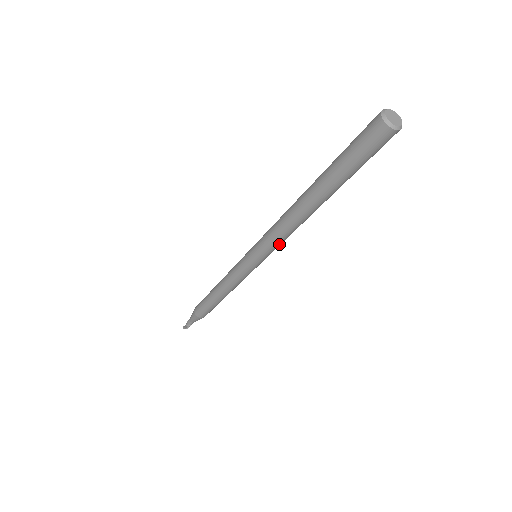
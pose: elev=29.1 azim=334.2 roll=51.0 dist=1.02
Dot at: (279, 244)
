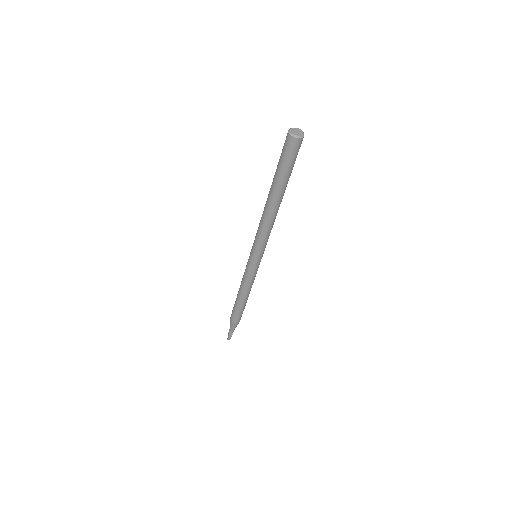
Dot at: (268, 238)
